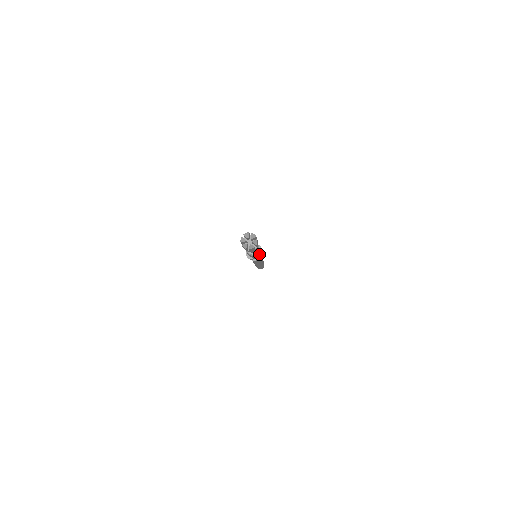
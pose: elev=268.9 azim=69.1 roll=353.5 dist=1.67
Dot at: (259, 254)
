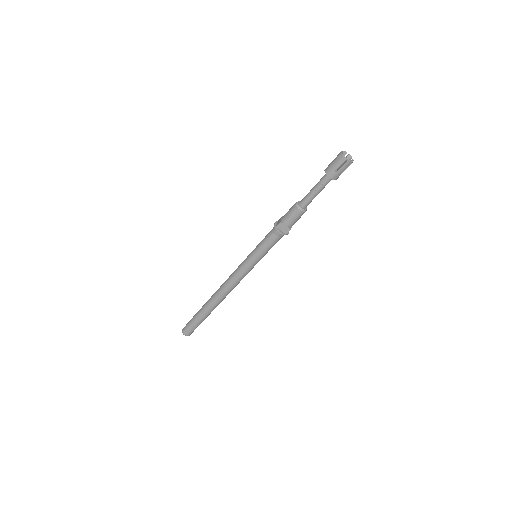
Dot at: occluded
